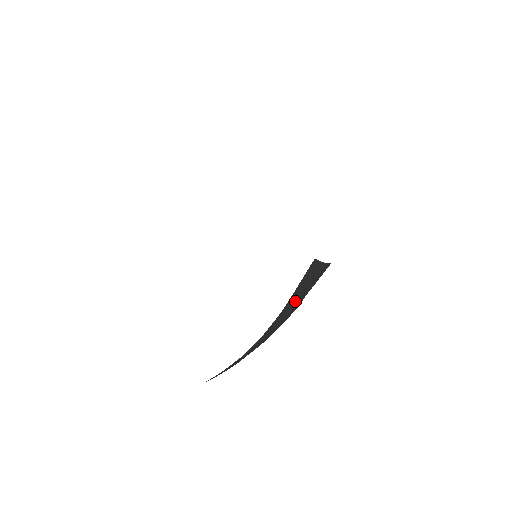
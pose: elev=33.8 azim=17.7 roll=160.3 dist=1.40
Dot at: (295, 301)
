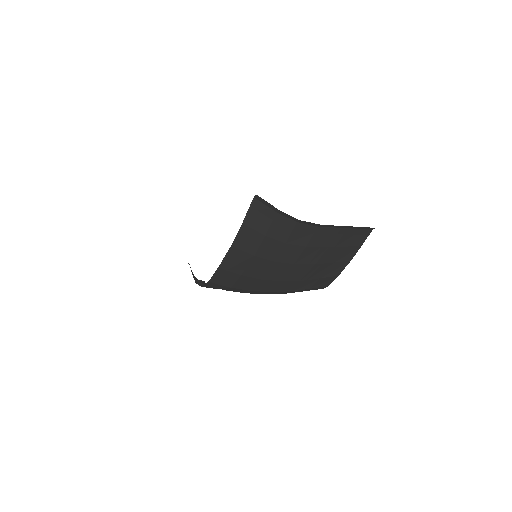
Dot at: (337, 243)
